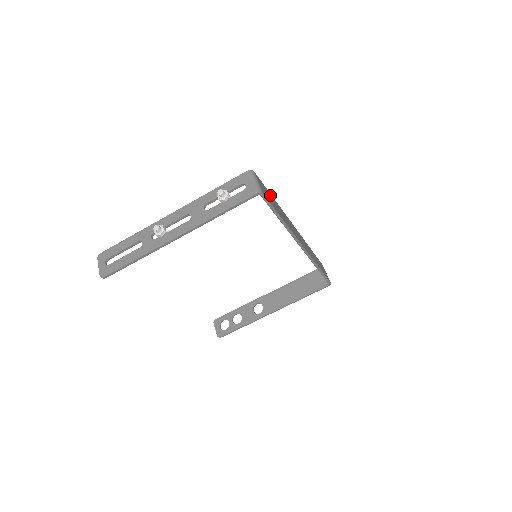
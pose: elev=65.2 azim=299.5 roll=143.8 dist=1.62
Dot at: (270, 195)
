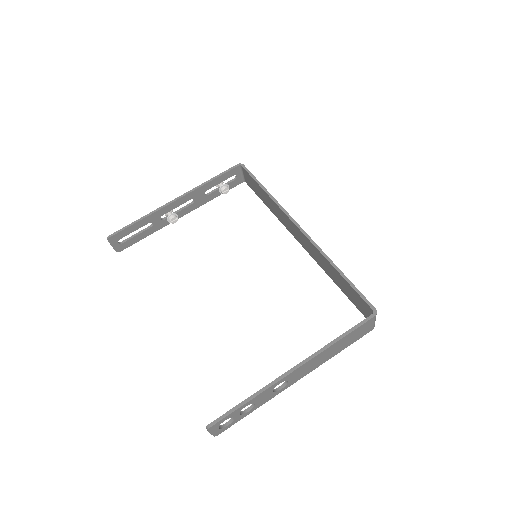
Dot at: occluded
